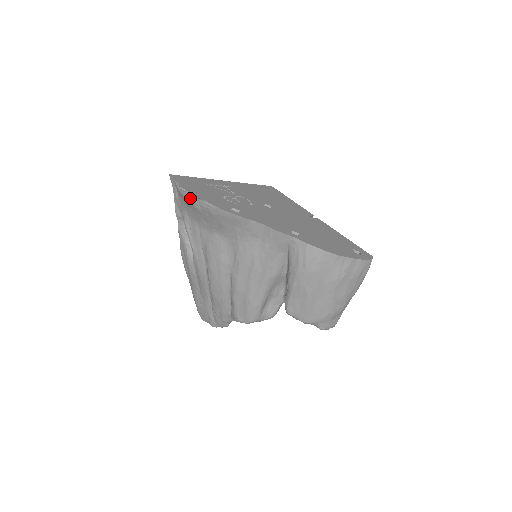
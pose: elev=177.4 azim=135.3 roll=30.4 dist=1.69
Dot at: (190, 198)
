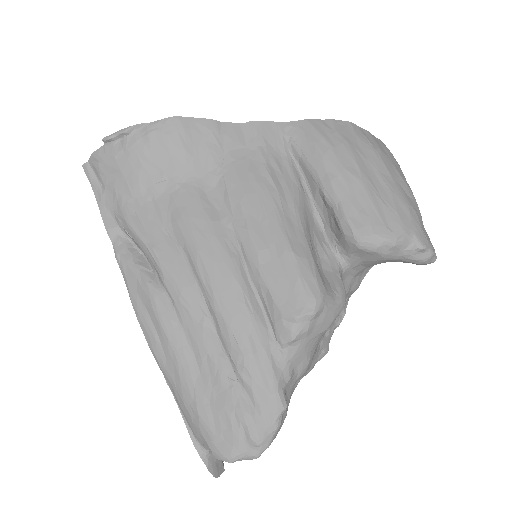
Dot at: (124, 143)
